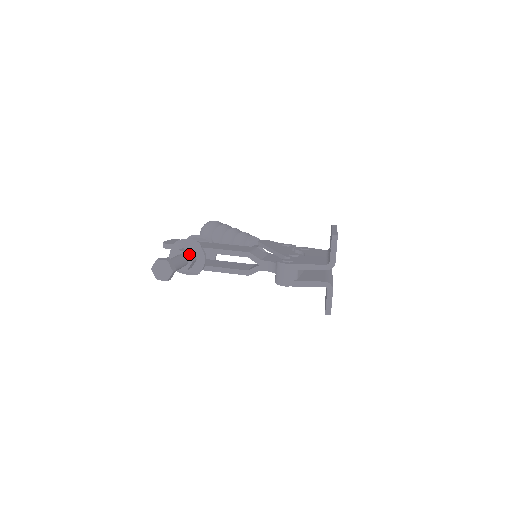
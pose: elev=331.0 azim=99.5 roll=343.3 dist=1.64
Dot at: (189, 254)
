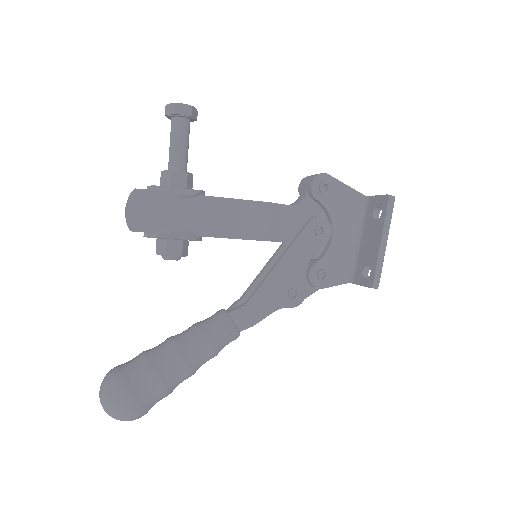
Dot at: occluded
